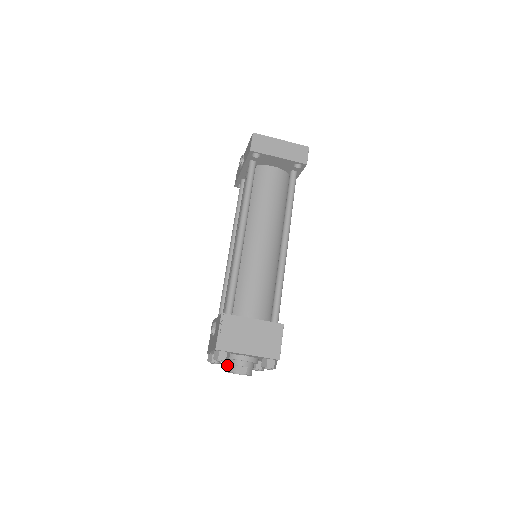
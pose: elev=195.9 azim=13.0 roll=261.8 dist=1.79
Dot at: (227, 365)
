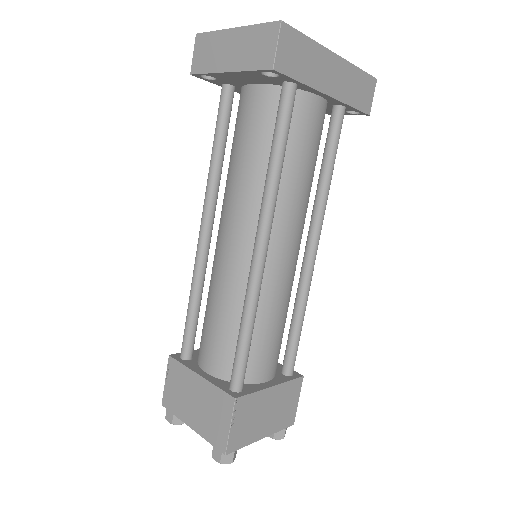
Dot at: occluded
